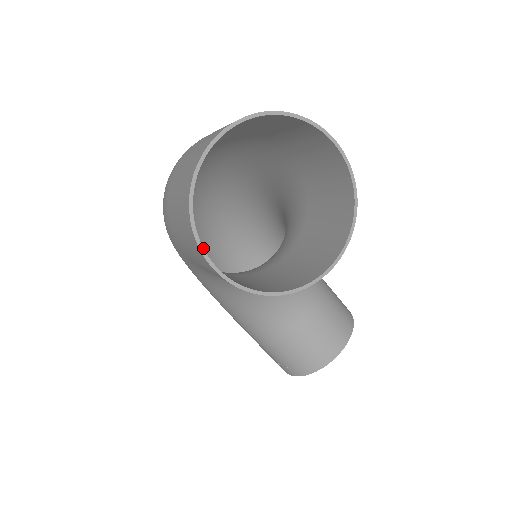
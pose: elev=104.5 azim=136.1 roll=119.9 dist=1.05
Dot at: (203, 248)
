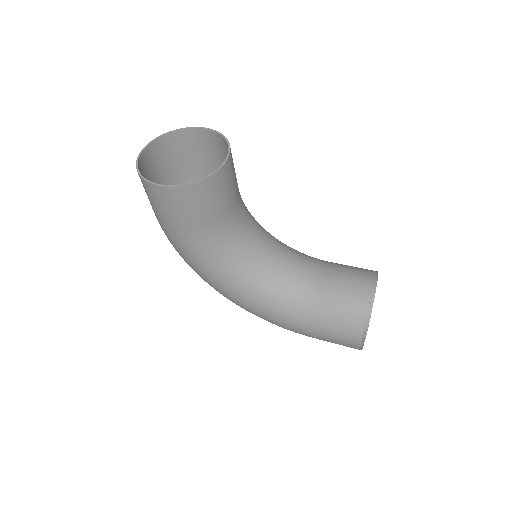
Dot at: (151, 182)
